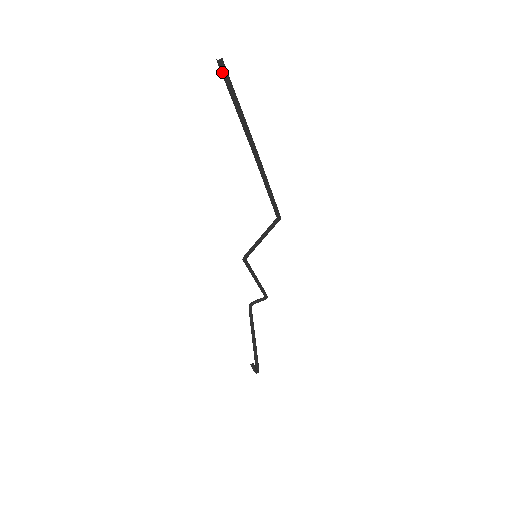
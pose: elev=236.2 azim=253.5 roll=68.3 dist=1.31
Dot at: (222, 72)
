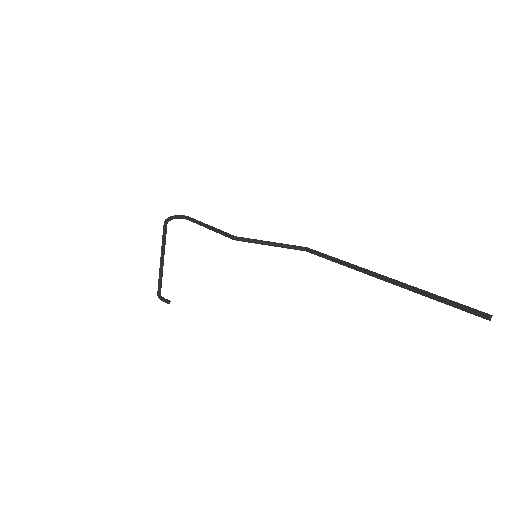
Dot at: occluded
